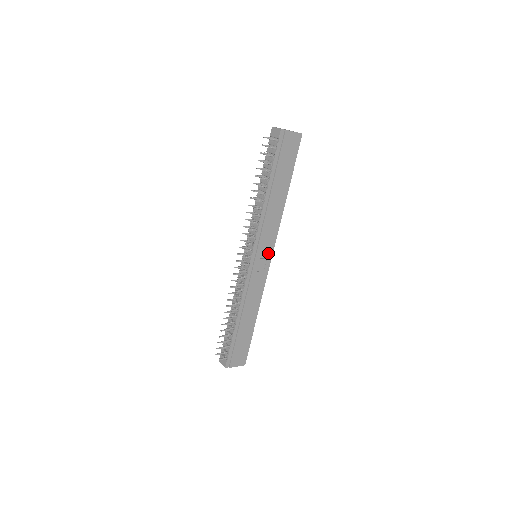
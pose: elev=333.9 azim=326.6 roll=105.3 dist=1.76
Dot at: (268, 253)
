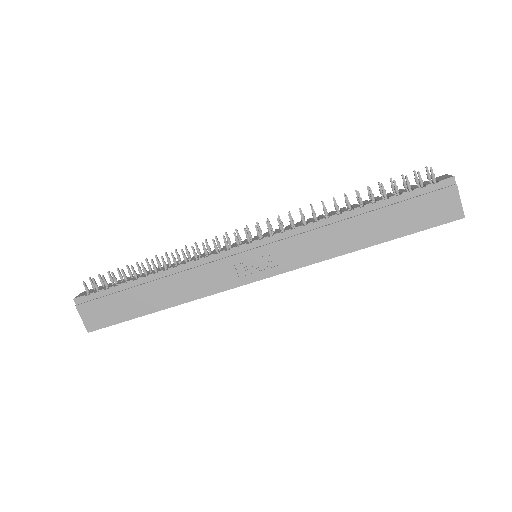
Dot at: (269, 268)
